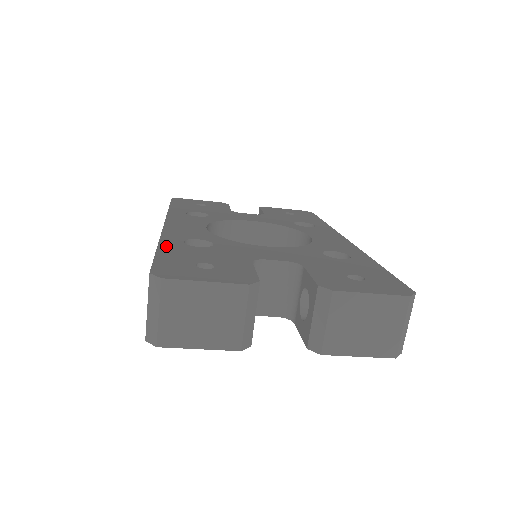
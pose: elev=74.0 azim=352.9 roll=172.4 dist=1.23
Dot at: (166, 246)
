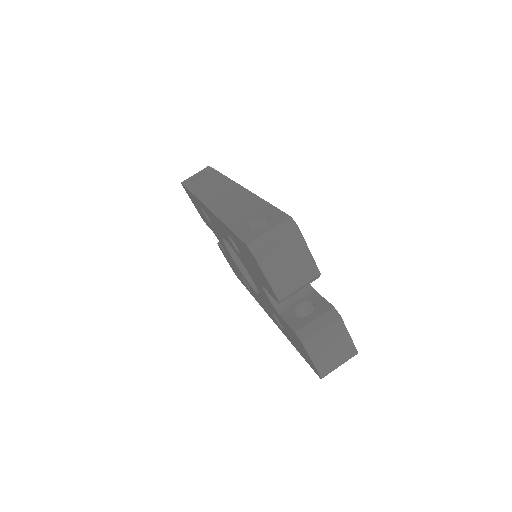
Dot at: occluded
